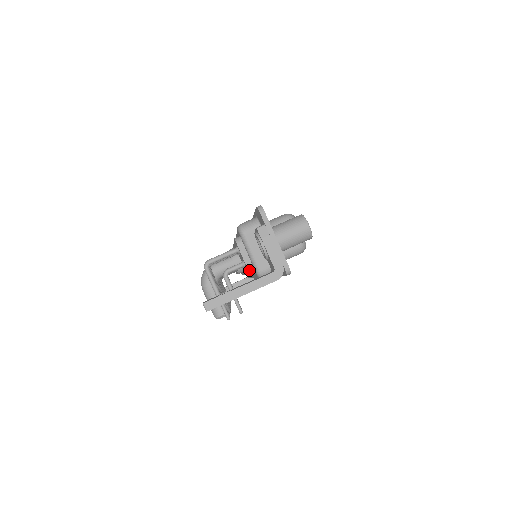
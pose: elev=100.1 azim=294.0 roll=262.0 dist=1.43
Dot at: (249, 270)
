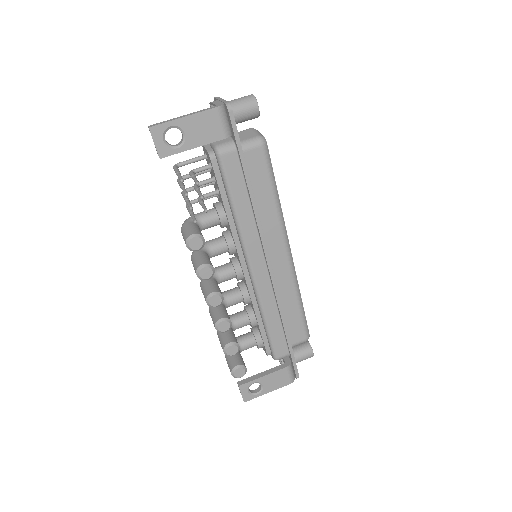
Dot at: (209, 154)
